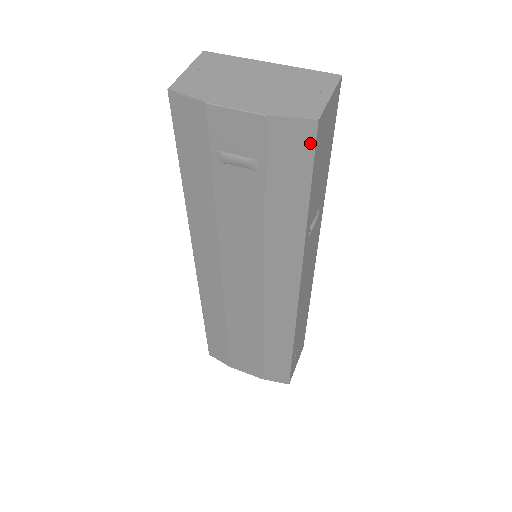
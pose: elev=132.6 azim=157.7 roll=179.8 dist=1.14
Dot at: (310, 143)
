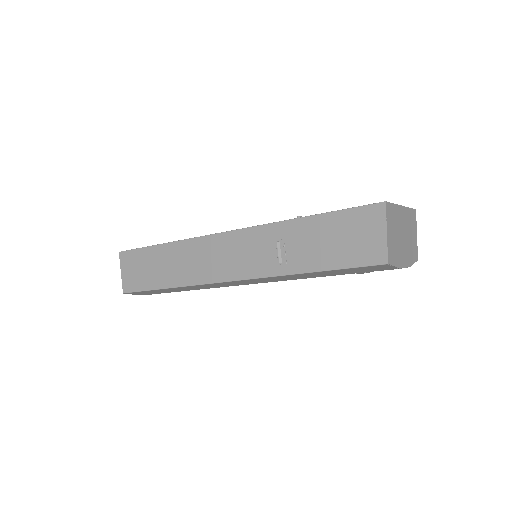
Dot at: occluded
